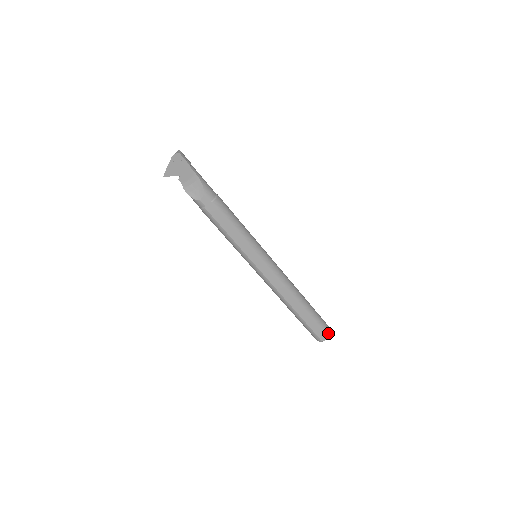
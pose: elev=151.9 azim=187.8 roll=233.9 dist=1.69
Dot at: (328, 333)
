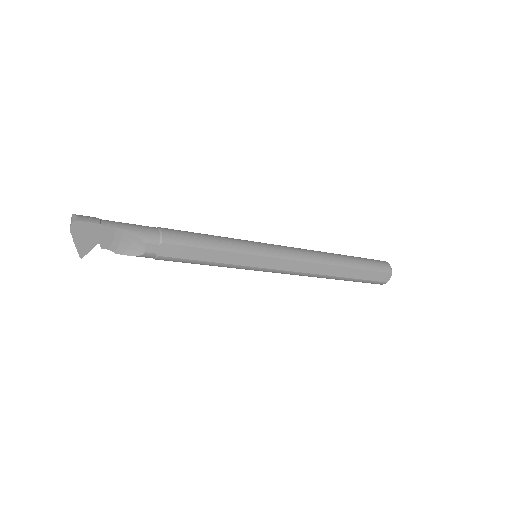
Dot at: (388, 270)
